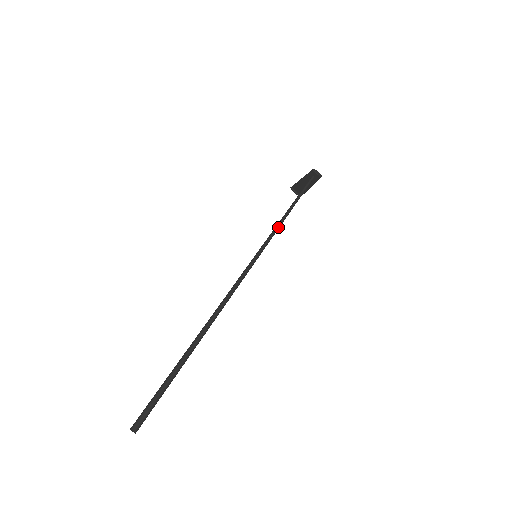
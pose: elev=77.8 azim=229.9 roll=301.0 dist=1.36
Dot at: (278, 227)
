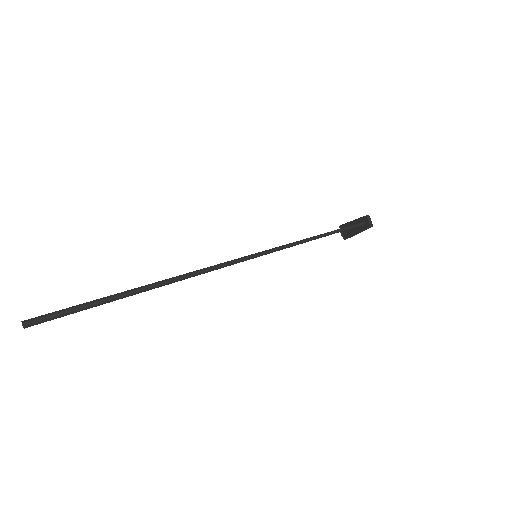
Dot at: (295, 244)
